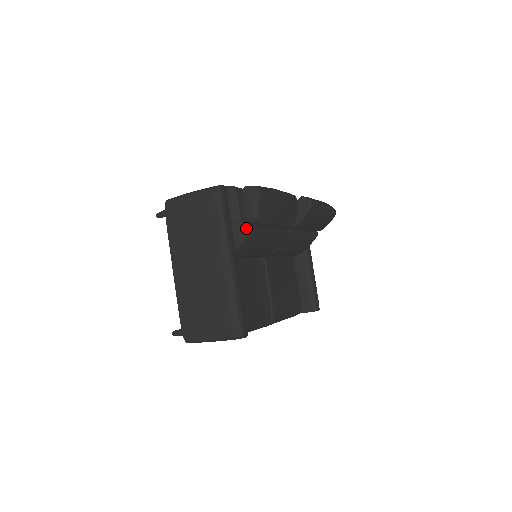
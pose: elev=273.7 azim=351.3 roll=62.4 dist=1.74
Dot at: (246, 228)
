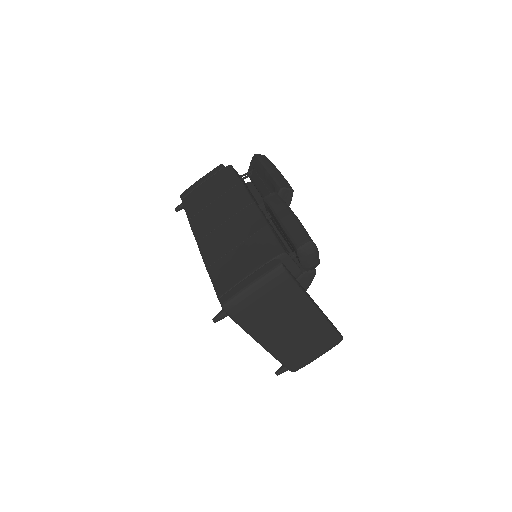
Dot at: (311, 275)
